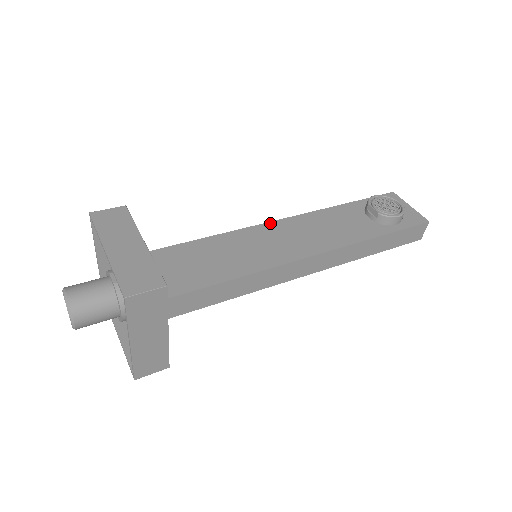
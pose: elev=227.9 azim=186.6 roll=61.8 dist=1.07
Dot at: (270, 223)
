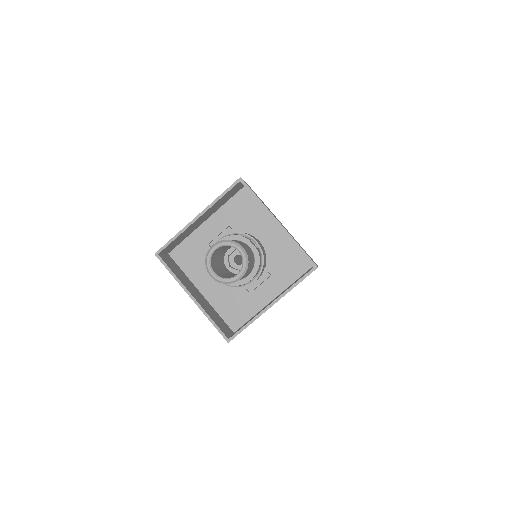
Dot at: occluded
